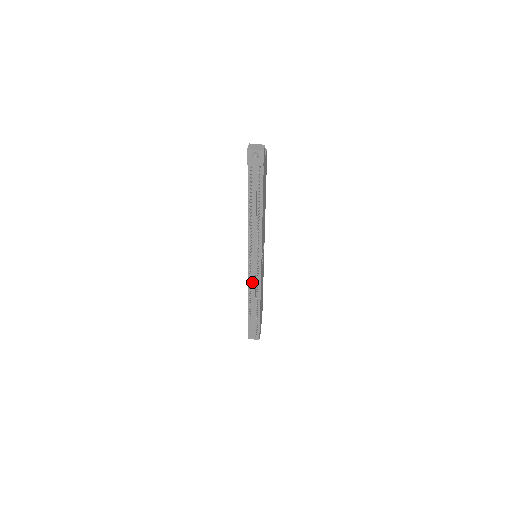
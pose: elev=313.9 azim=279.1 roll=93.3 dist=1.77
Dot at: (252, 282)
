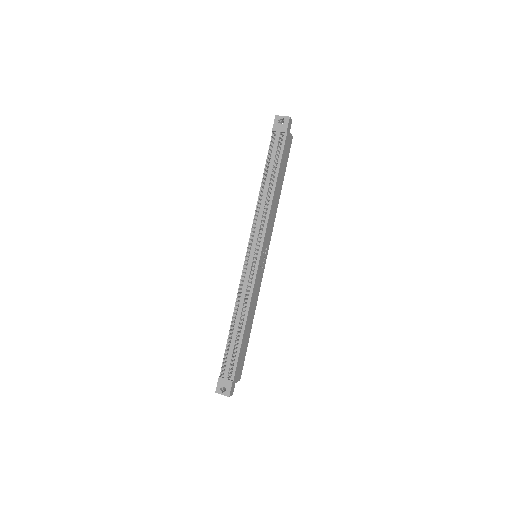
Dot at: (243, 288)
